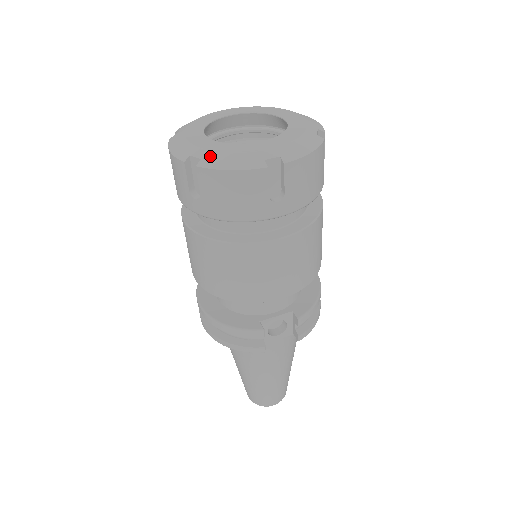
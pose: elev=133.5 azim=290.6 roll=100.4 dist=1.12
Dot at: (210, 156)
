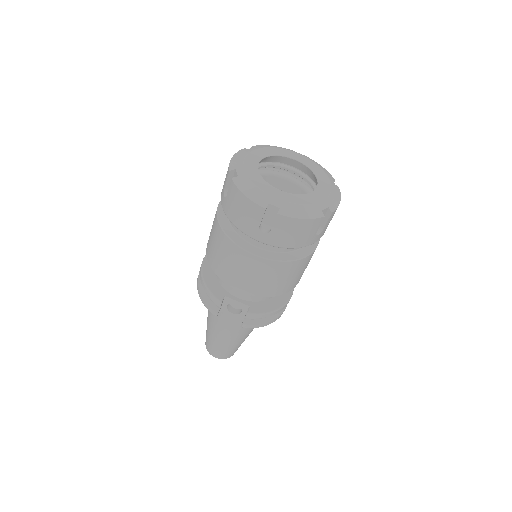
Dot at: (243, 178)
